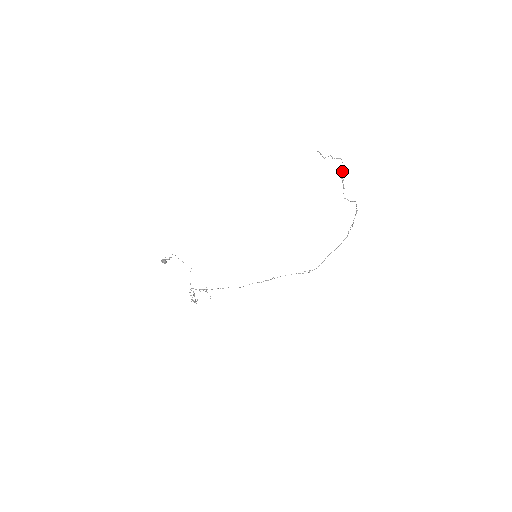
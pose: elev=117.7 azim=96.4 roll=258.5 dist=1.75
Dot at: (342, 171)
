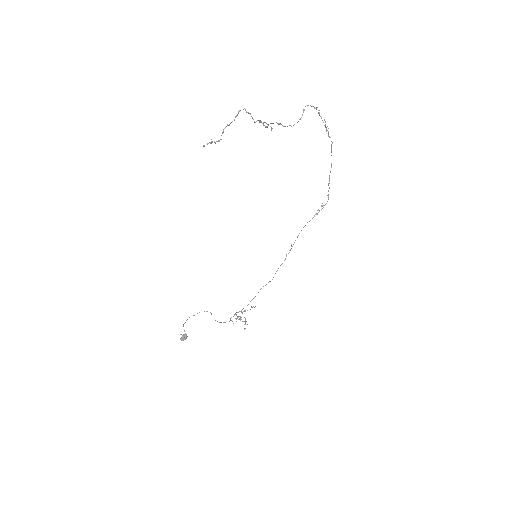
Dot at: occluded
